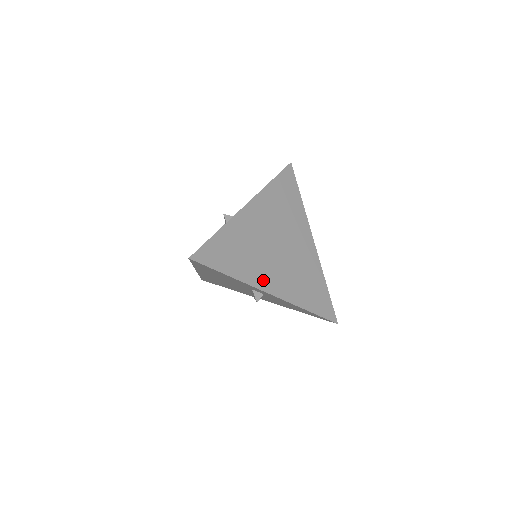
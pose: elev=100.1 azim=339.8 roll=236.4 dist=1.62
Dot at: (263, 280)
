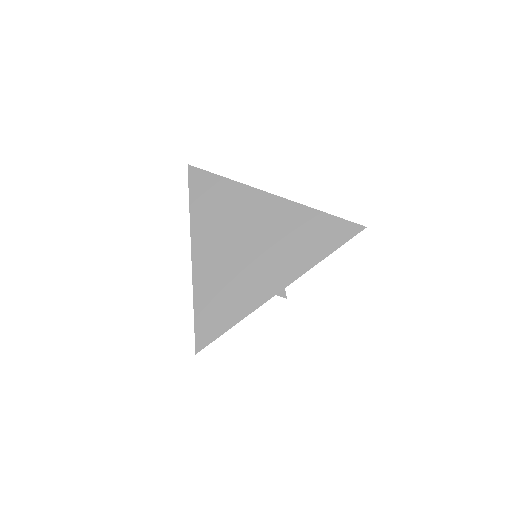
Dot at: (262, 290)
